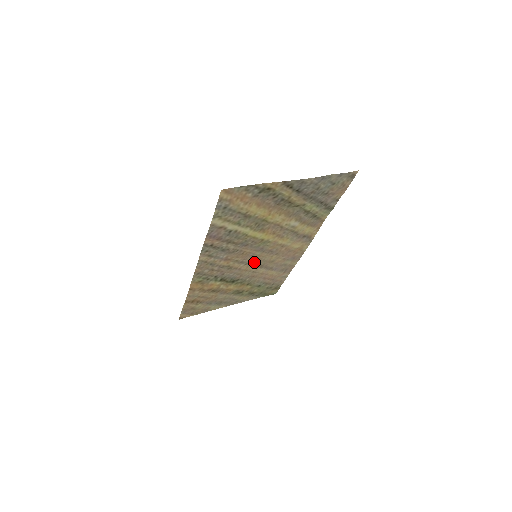
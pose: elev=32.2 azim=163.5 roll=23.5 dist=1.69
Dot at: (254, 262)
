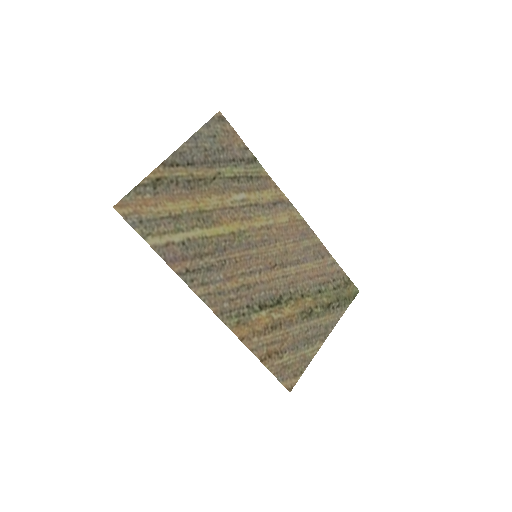
Dot at: (266, 265)
